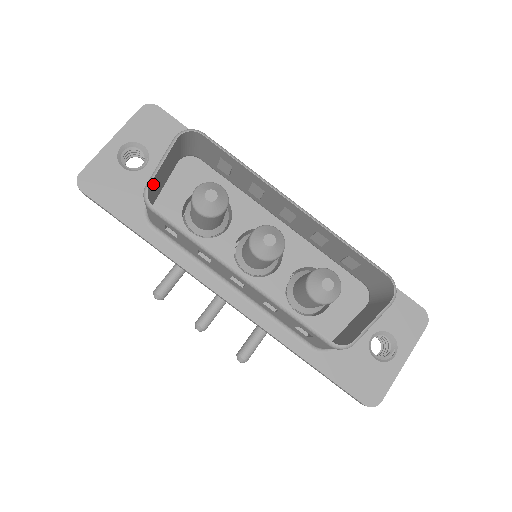
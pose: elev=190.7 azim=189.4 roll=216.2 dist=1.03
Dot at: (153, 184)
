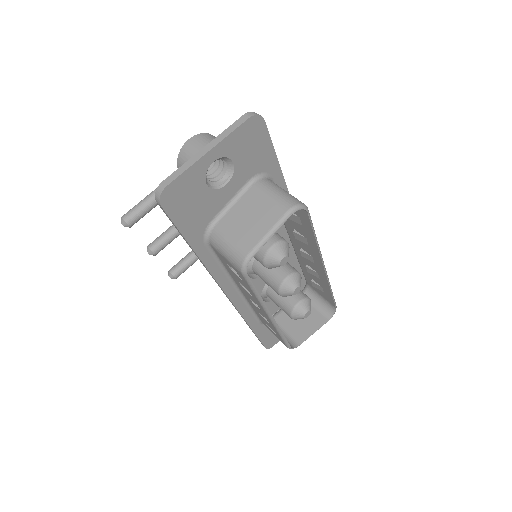
Dot at: (249, 245)
